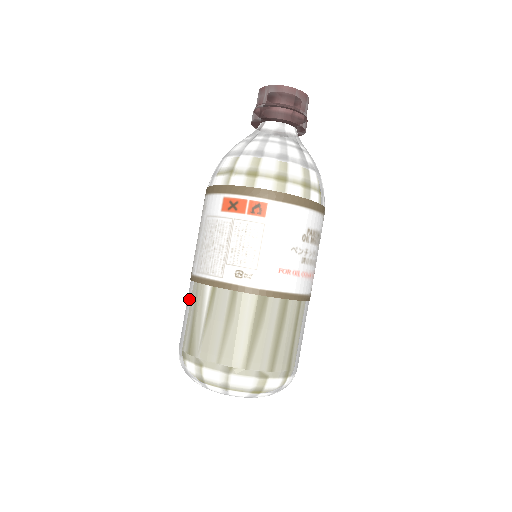
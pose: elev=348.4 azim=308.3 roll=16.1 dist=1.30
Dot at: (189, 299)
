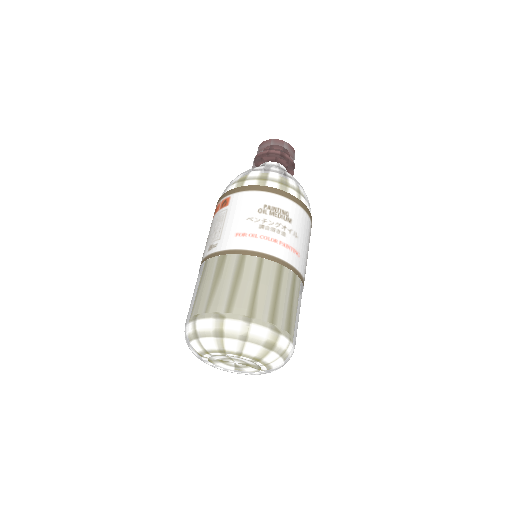
Dot at: occluded
